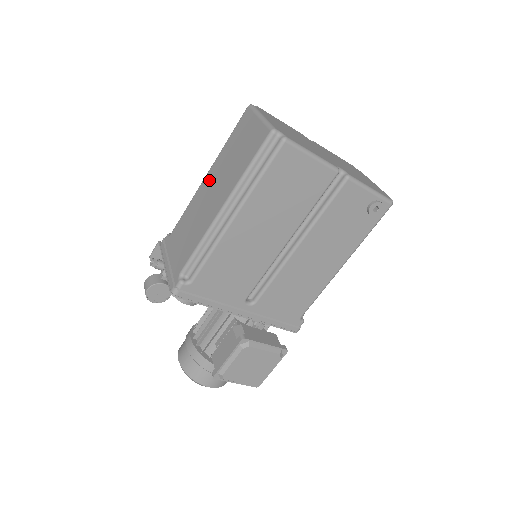
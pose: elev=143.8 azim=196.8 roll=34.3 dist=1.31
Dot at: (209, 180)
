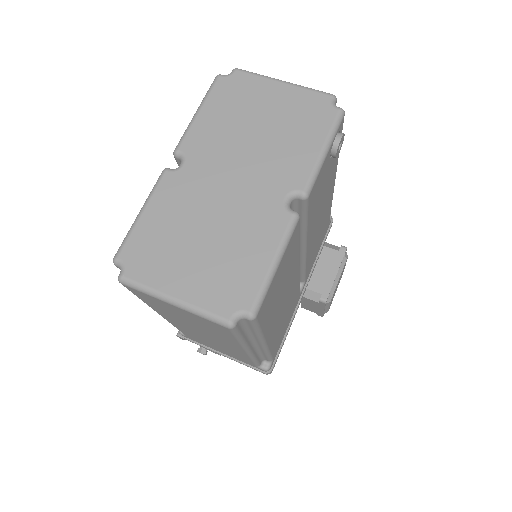
Dot at: occluded
